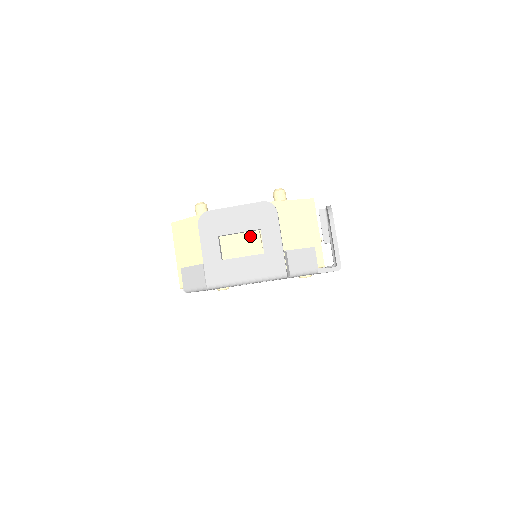
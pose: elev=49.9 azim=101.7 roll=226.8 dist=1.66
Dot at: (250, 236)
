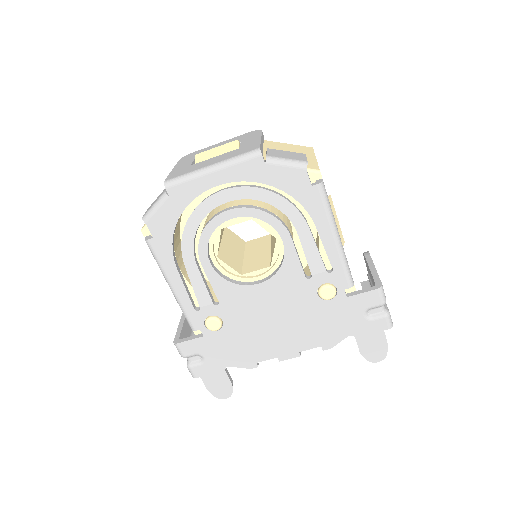
Dot at: (228, 146)
